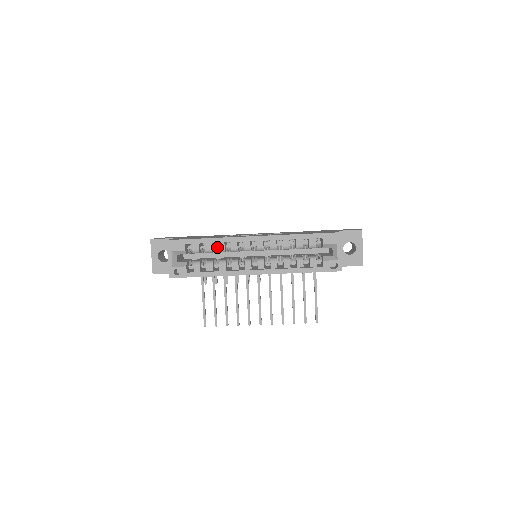
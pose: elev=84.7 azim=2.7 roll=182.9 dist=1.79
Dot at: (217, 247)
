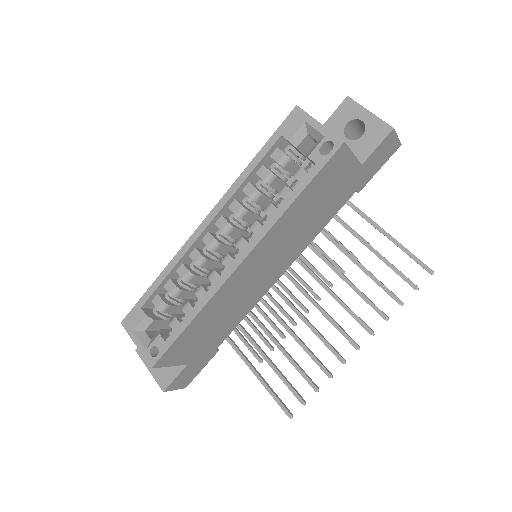
Dot at: (182, 279)
